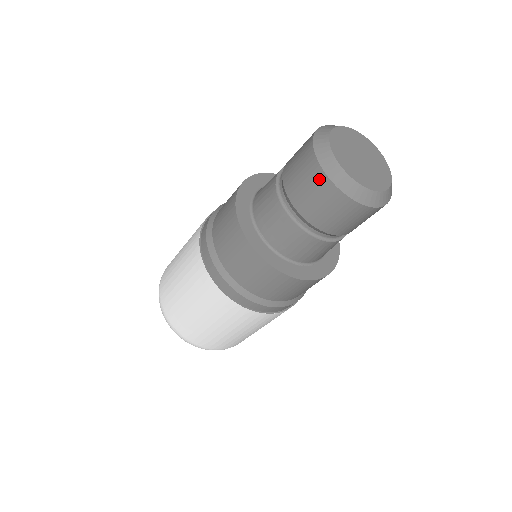
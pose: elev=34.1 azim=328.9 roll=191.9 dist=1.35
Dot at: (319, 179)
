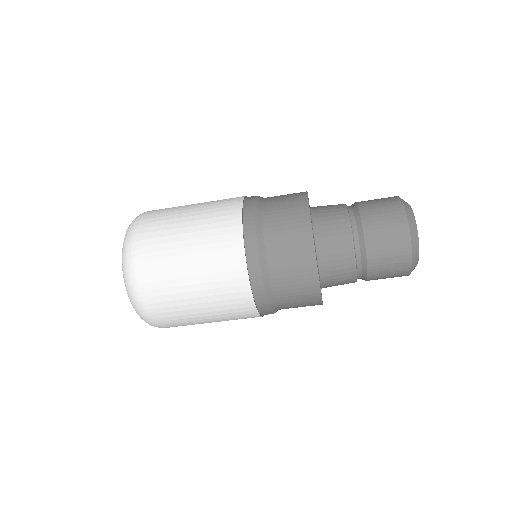
Dot at: (398, 211)
